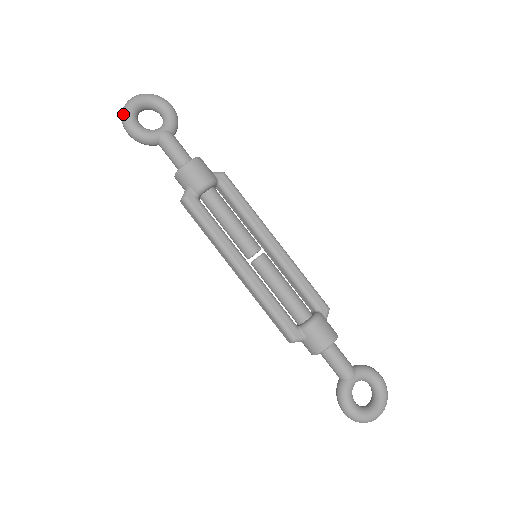
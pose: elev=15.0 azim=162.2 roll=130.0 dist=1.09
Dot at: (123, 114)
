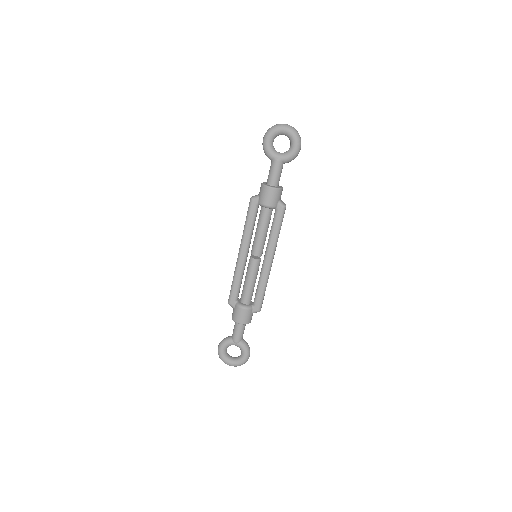
Dot at: (269, 130)
